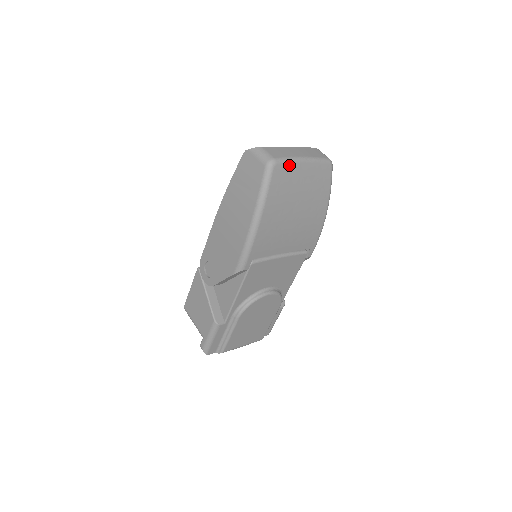
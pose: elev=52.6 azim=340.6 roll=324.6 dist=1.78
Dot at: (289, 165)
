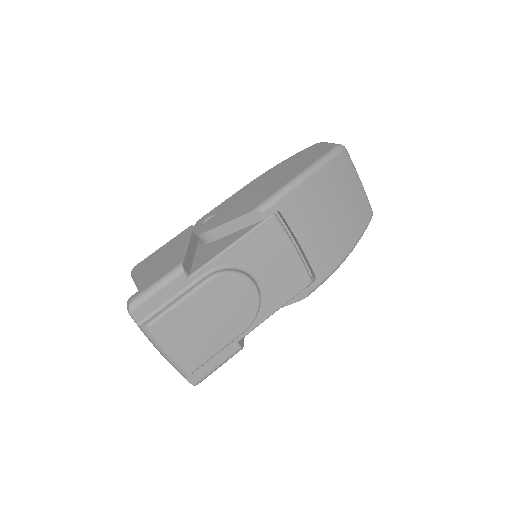
Dot at: (351, 166)
